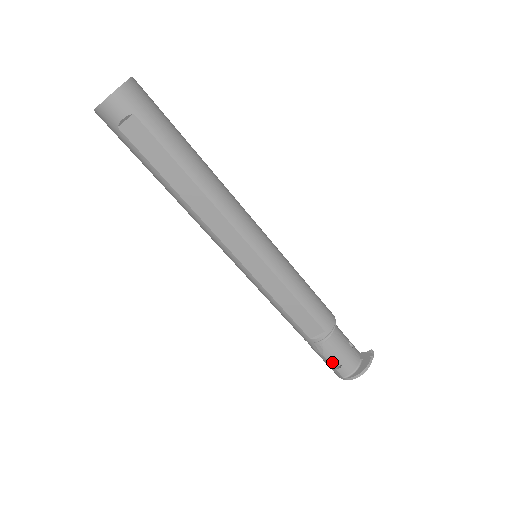
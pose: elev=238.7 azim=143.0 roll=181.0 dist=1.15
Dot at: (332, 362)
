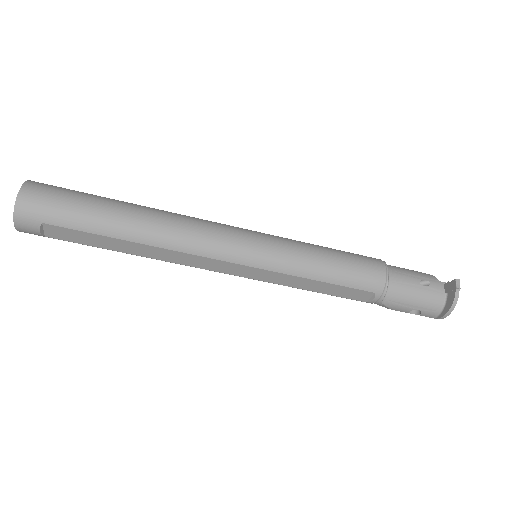
Dot at: (407, 312)
